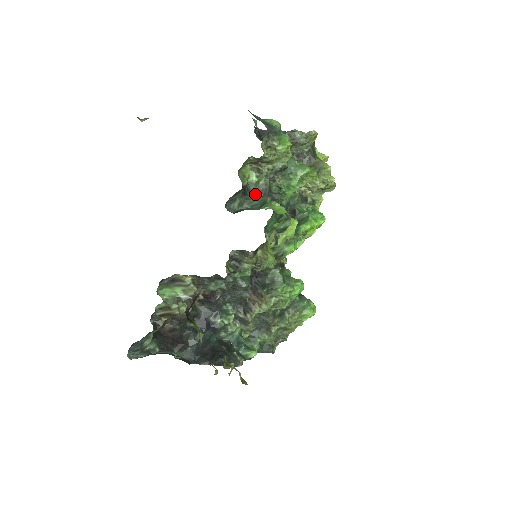
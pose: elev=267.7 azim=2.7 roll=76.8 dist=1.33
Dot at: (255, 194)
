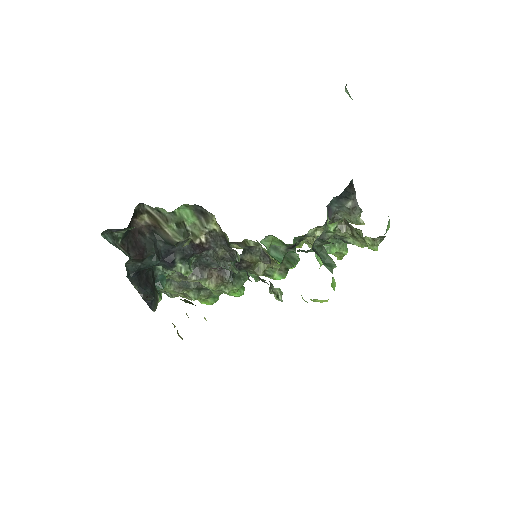
Dot at: (320, 237)
